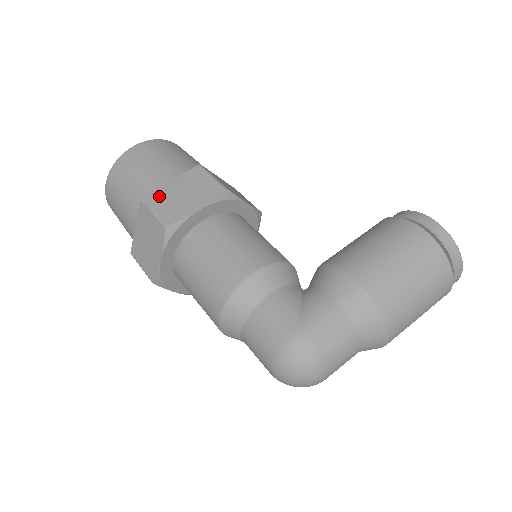
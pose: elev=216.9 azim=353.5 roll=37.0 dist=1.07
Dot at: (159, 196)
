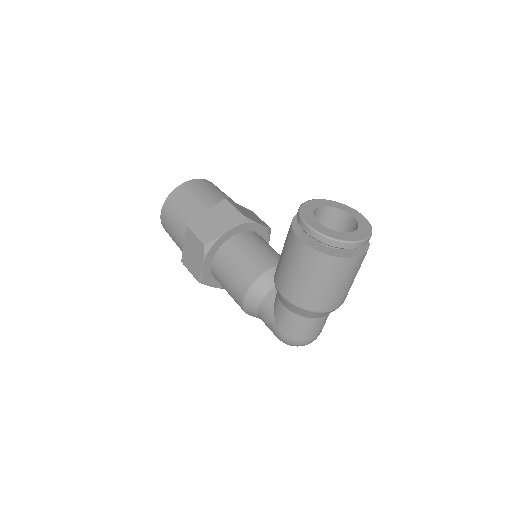
Dot at: (186, 259)
